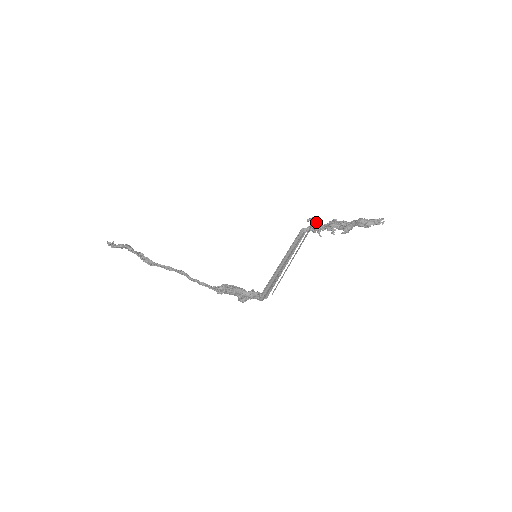
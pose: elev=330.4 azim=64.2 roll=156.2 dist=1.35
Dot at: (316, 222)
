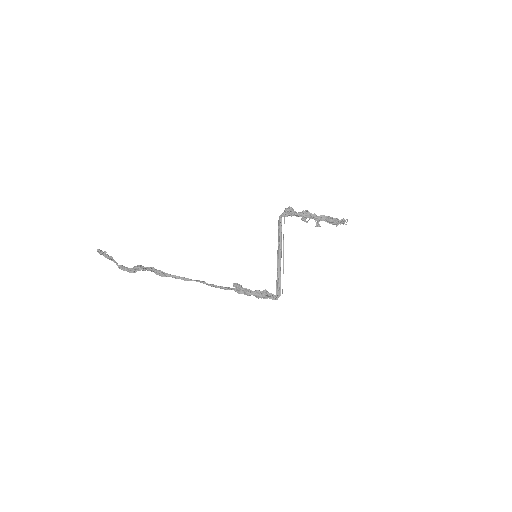
Dot at: (291, 211)
